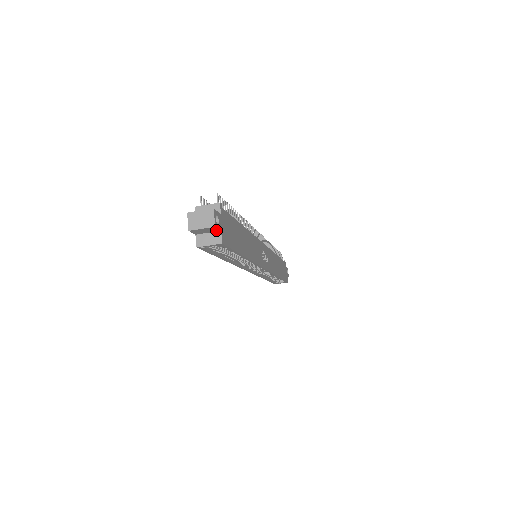
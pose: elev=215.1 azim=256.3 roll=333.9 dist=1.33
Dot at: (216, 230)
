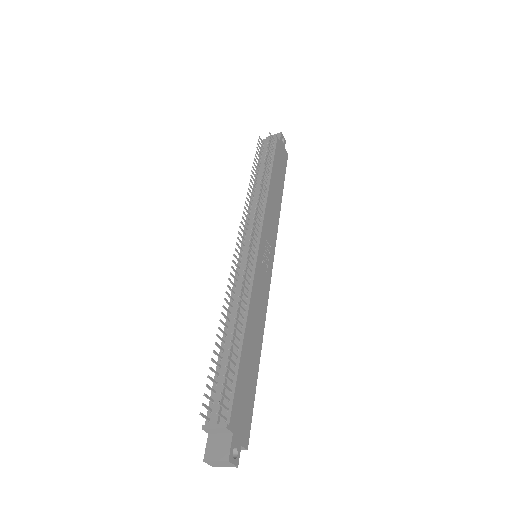
Dot at: (237, 450)
